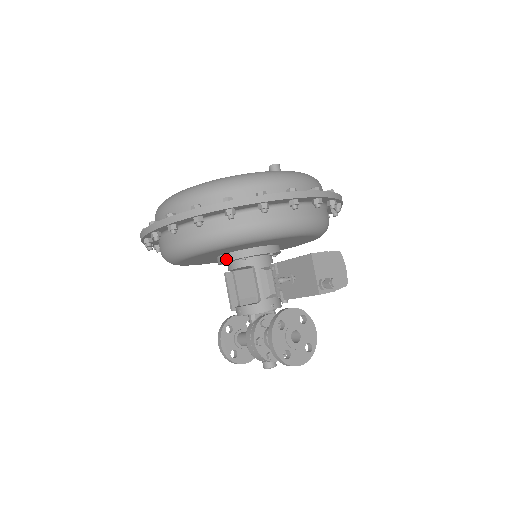
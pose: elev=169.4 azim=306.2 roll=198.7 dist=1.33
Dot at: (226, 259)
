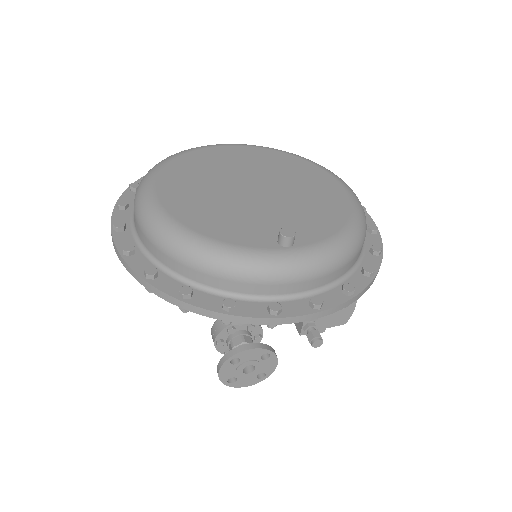
Dot at: occluded
